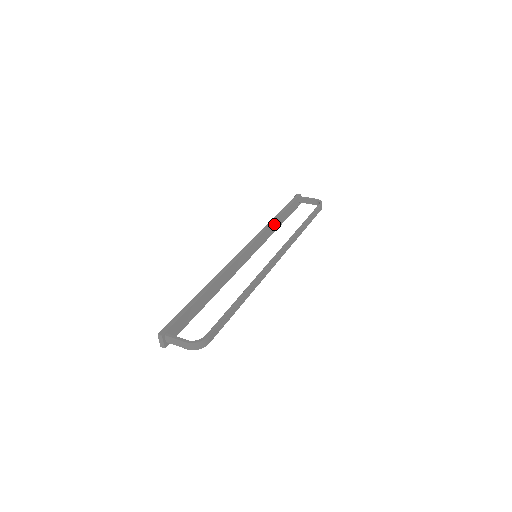
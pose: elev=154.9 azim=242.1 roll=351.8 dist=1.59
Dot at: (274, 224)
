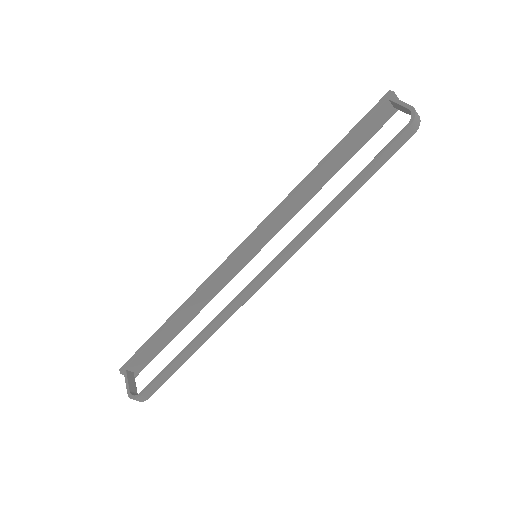
Dot at: (313, 180)
